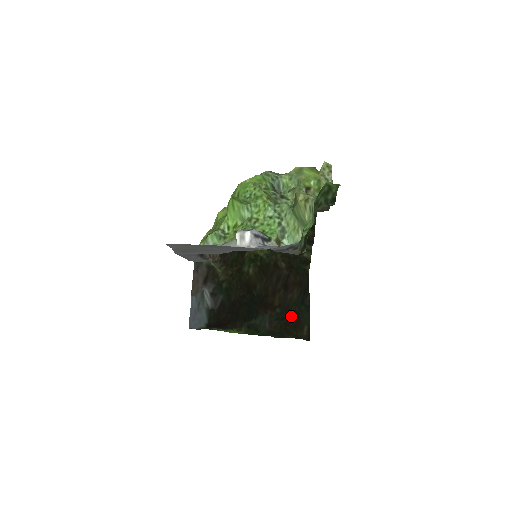
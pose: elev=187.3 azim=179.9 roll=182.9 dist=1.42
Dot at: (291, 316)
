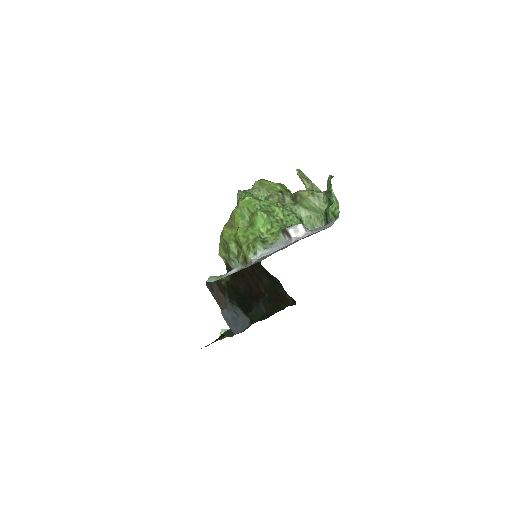
Dot at: (274, 295)
